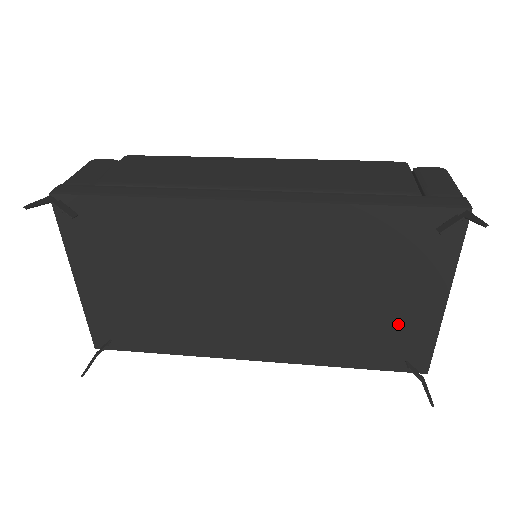
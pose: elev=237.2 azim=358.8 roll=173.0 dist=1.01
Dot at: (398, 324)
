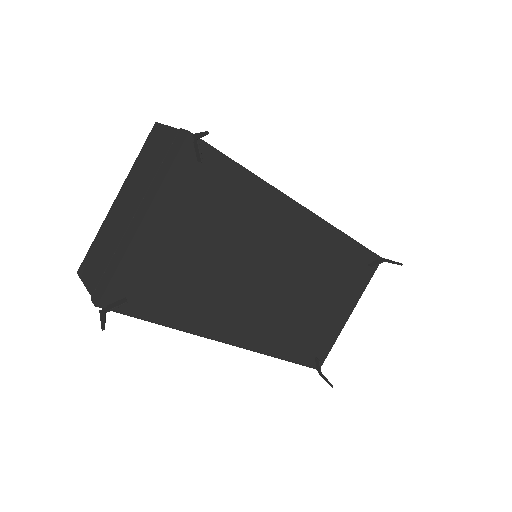
Dot at: (325, 326)
